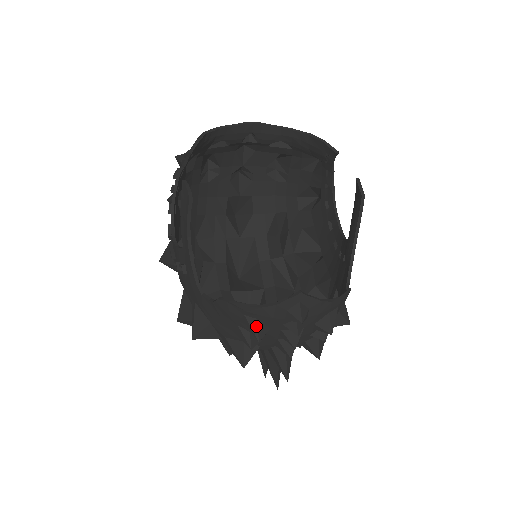
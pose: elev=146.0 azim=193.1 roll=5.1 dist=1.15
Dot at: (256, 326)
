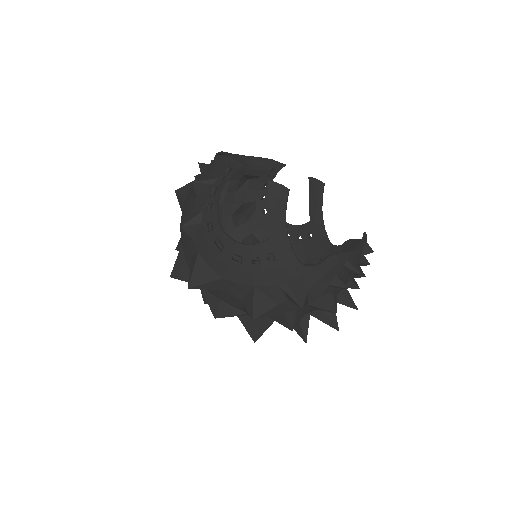
Dot at: (355, 265)
